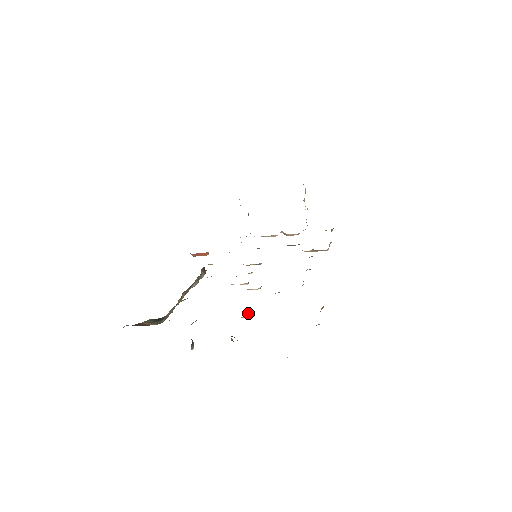
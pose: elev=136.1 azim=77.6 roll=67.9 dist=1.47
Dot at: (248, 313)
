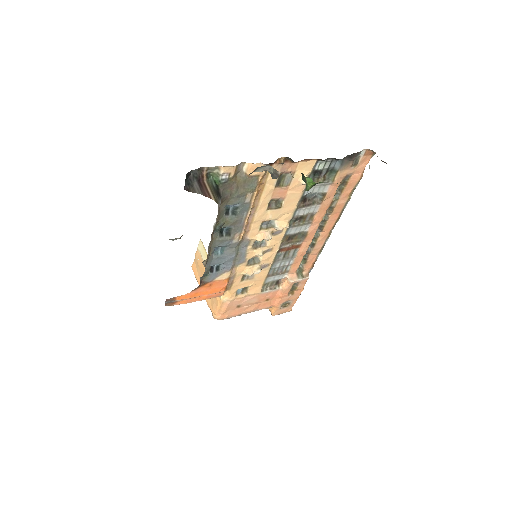
Dot at: occluded
